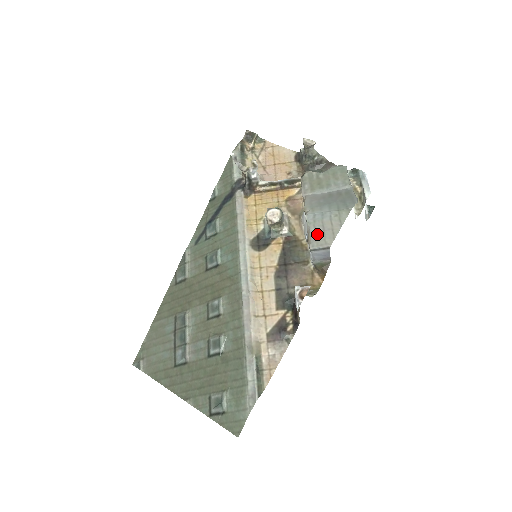
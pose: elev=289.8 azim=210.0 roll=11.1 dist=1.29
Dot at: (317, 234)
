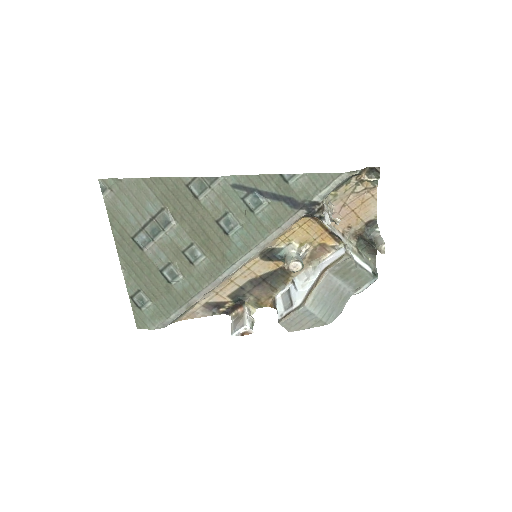
Dot at: (293, 321)
